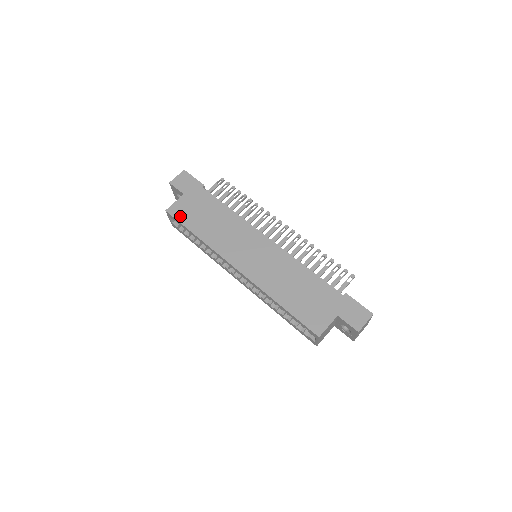
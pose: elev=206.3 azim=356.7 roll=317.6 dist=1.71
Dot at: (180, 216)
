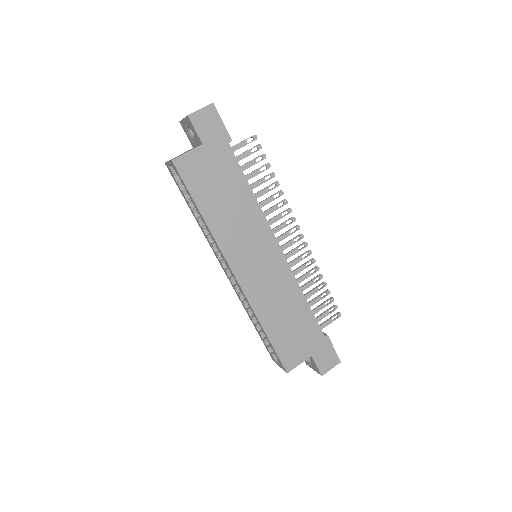
Dot at: (189, 177)
